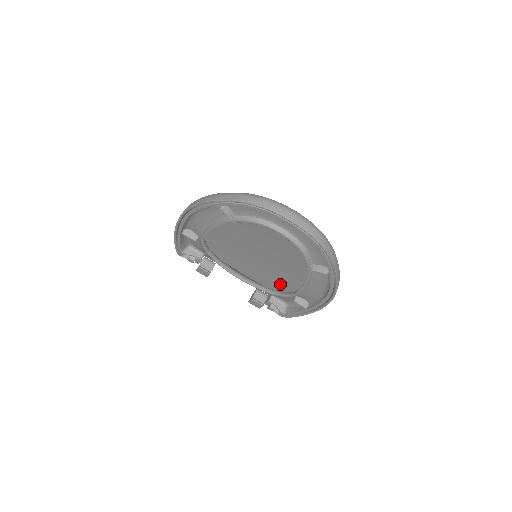
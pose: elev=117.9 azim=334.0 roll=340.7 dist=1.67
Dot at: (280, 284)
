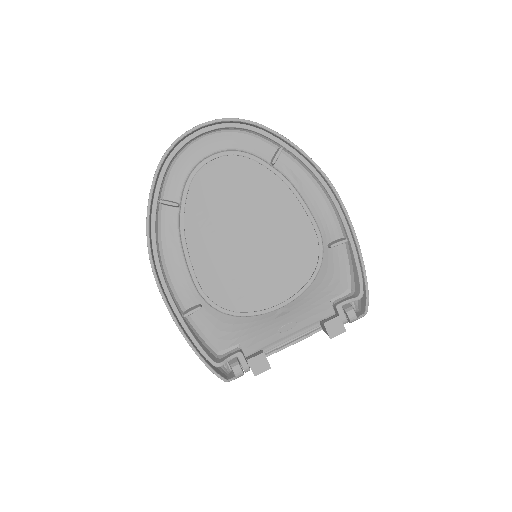
Dot at: occluded
